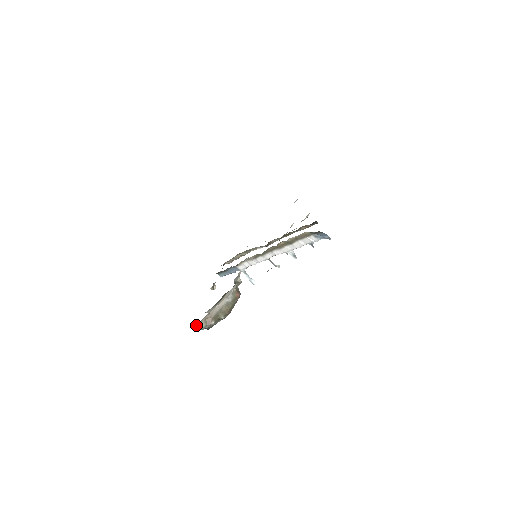
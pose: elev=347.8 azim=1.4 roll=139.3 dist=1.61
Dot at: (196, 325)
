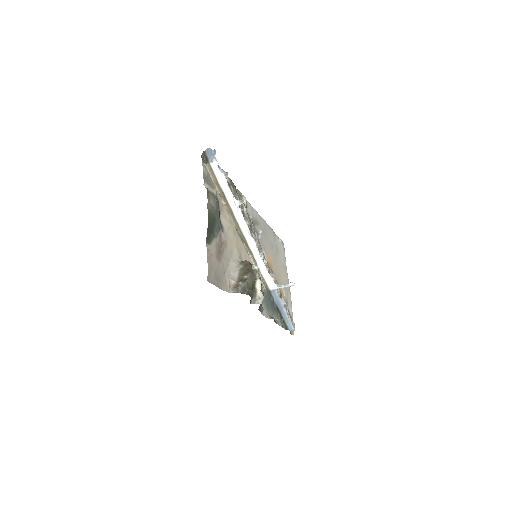
Dot at: occluded
